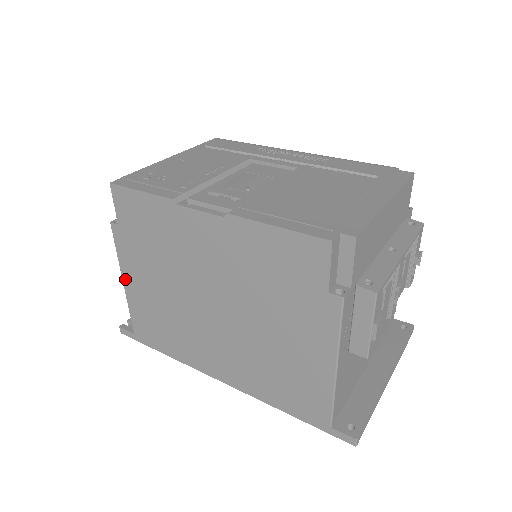
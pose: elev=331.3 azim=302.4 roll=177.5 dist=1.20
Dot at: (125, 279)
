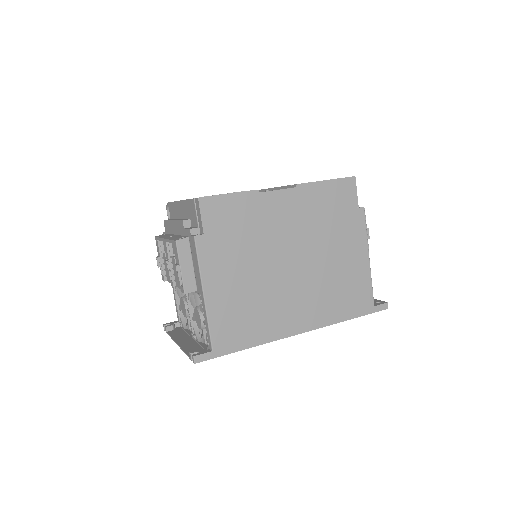
Dot at: (207, 289)
